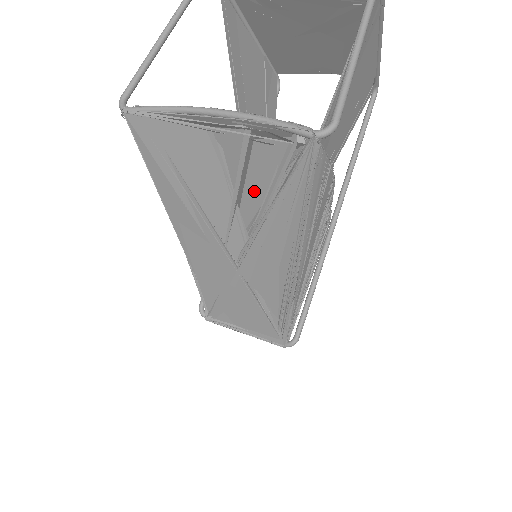
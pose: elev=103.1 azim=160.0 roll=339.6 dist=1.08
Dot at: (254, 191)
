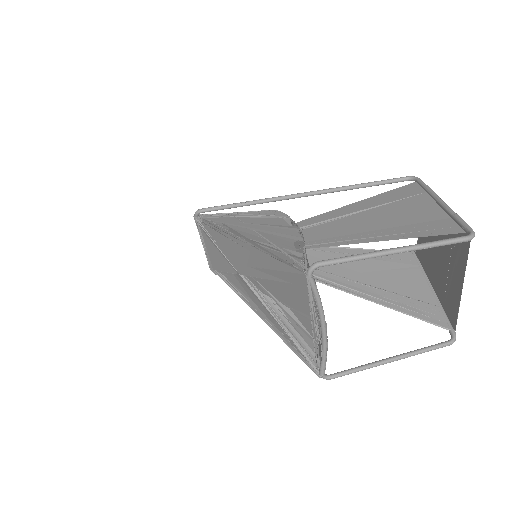
Dot at: occluded
